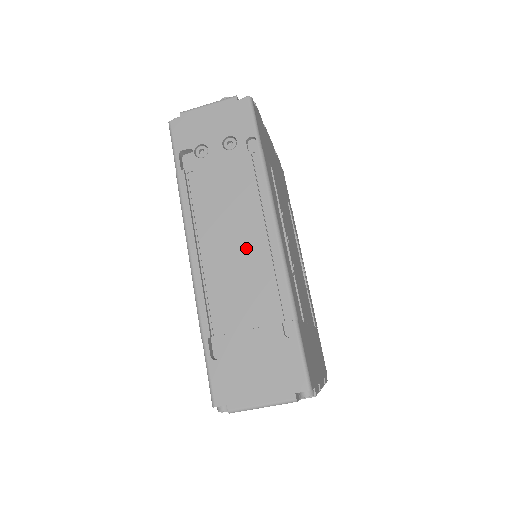
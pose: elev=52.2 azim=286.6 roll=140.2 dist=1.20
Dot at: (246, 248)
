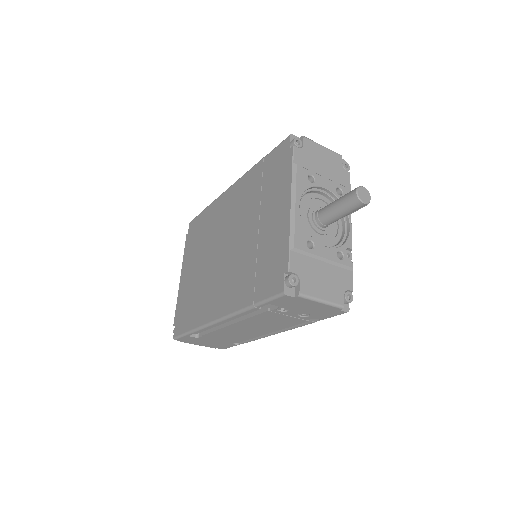
Dot at: (252, 332)
